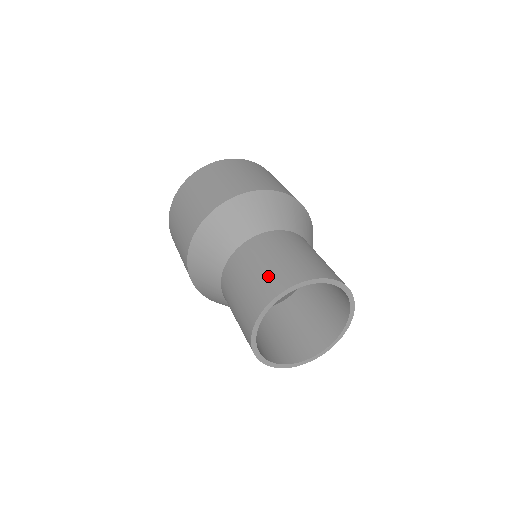
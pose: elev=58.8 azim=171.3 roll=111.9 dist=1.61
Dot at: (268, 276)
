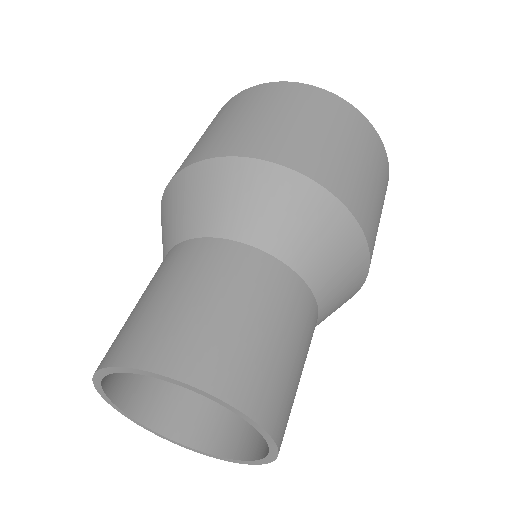
Dot at: occluded
